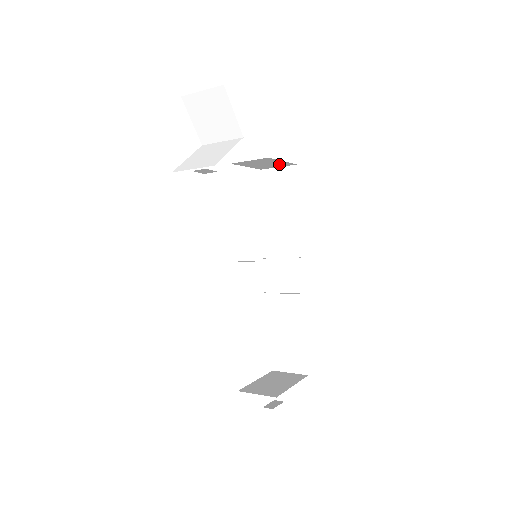
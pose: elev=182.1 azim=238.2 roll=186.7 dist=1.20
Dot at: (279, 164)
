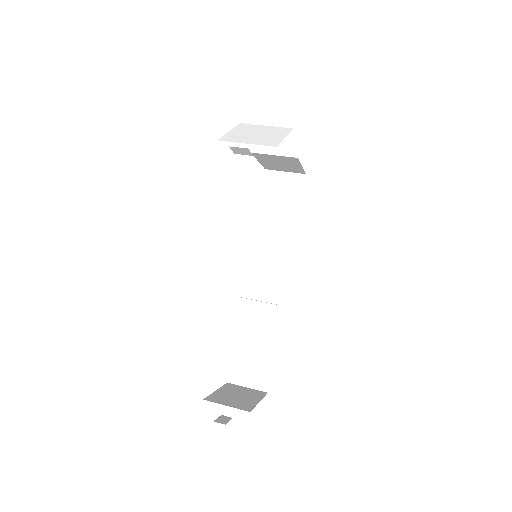
Dot at: (291, 168)
